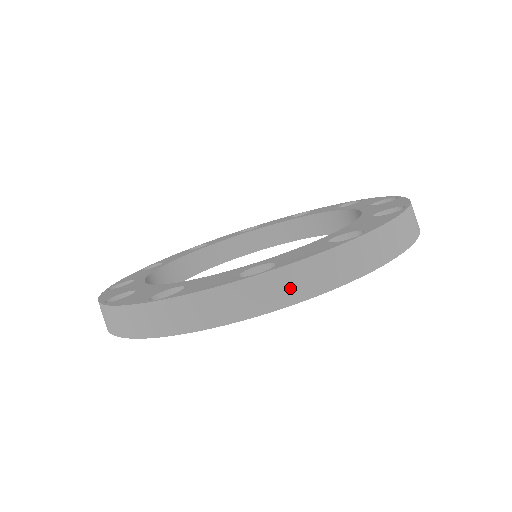
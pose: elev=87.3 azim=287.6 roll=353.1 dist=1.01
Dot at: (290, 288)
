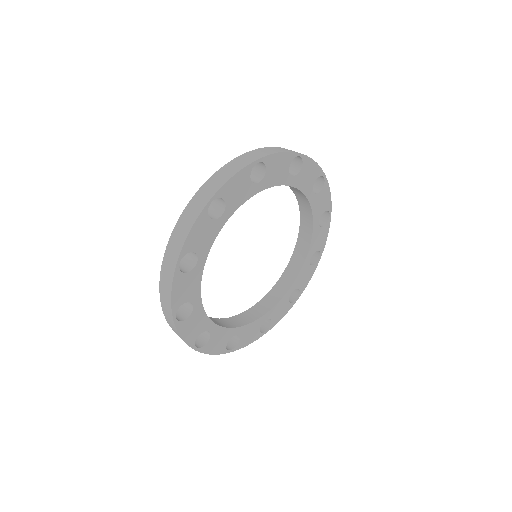
Dot at: (176, 245)
